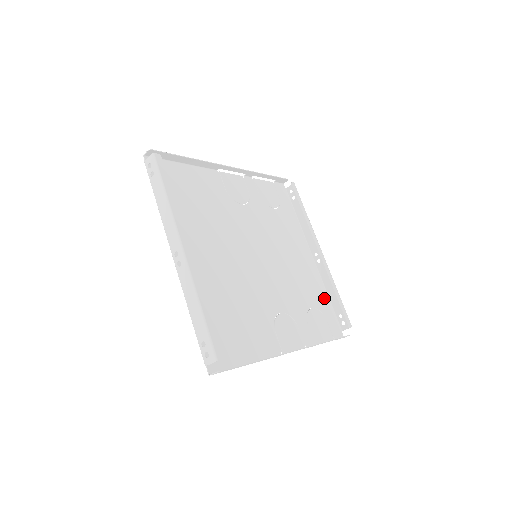
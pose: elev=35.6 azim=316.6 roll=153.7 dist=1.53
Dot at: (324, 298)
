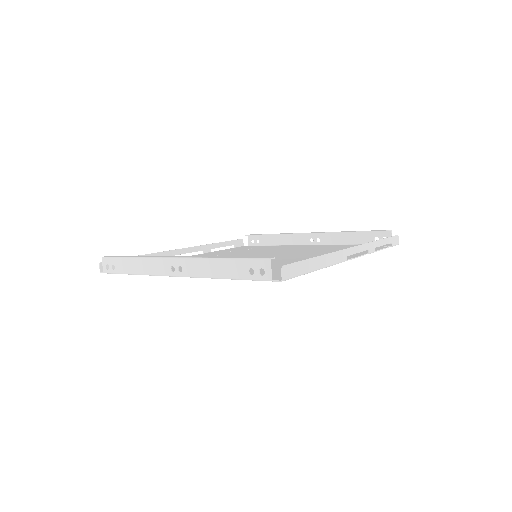
Dot at: occluded
